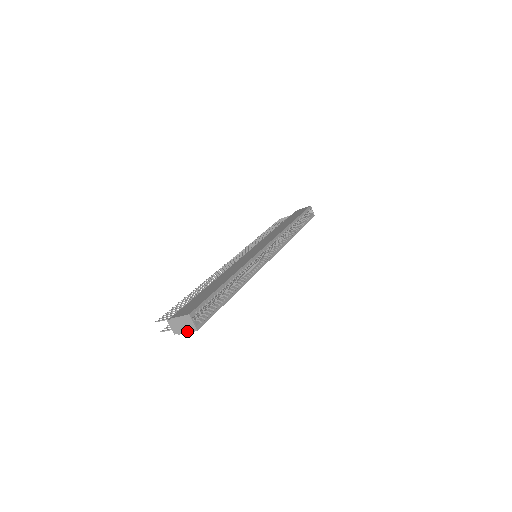
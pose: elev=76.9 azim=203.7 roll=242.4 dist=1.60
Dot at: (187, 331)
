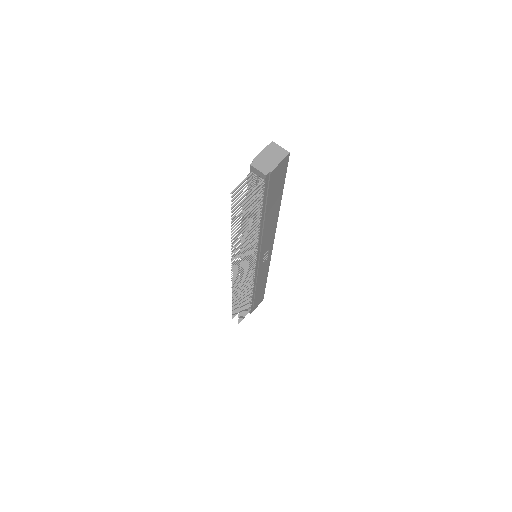
Dot at: (279, 161)
